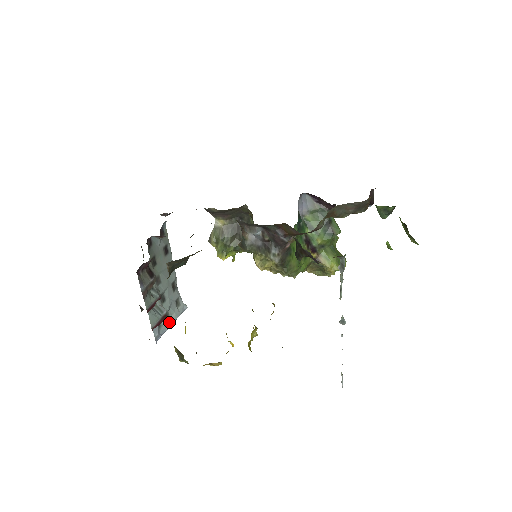
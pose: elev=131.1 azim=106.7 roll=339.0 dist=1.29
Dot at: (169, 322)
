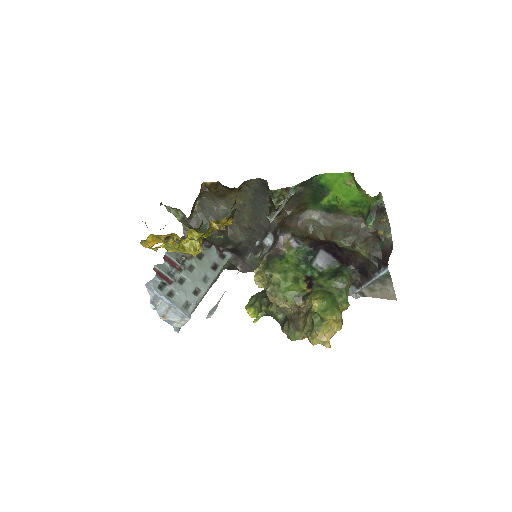
Dot at: (168, 298)
